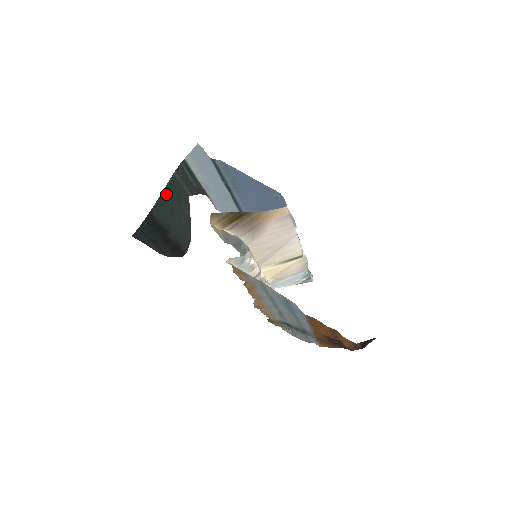
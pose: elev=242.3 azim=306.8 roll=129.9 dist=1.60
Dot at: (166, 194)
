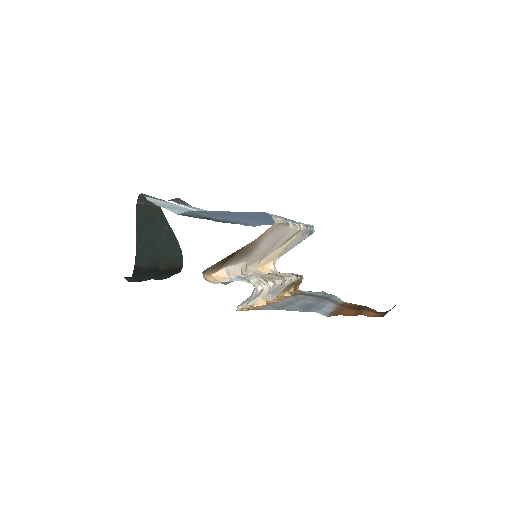
Dot at: (140, 235)
